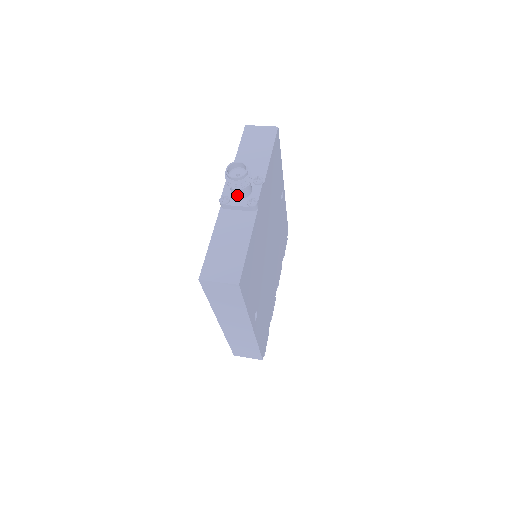
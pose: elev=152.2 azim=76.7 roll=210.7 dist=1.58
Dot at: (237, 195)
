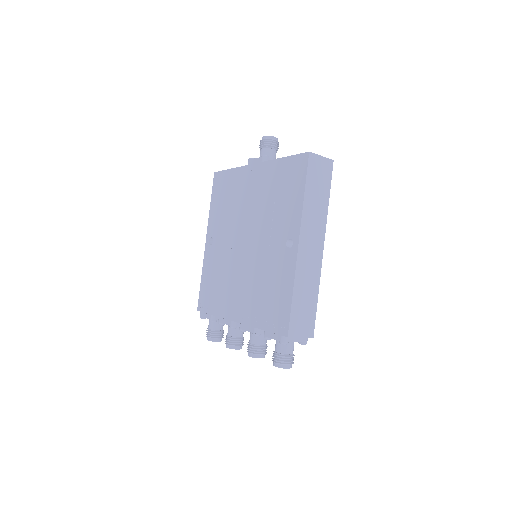
Dot at: (272, 156)
